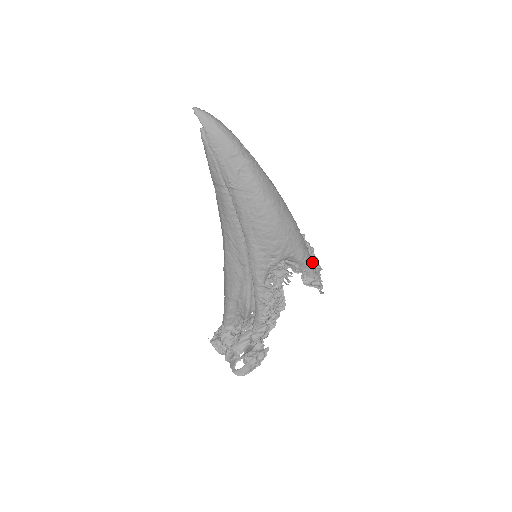
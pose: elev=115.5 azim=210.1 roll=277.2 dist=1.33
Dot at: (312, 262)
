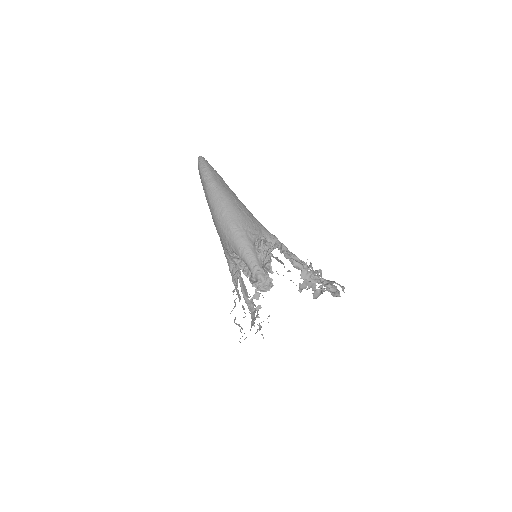
Dot at: (254, 261)
